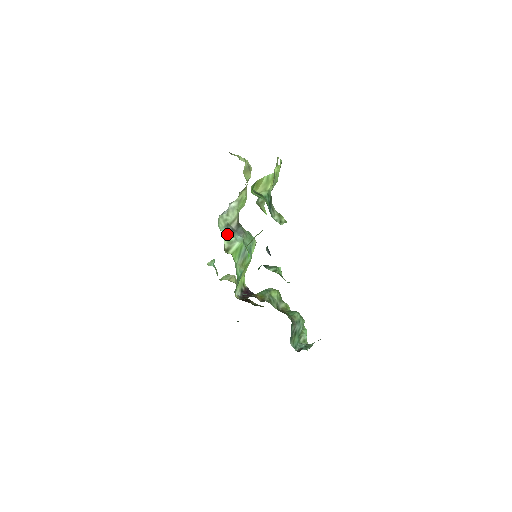
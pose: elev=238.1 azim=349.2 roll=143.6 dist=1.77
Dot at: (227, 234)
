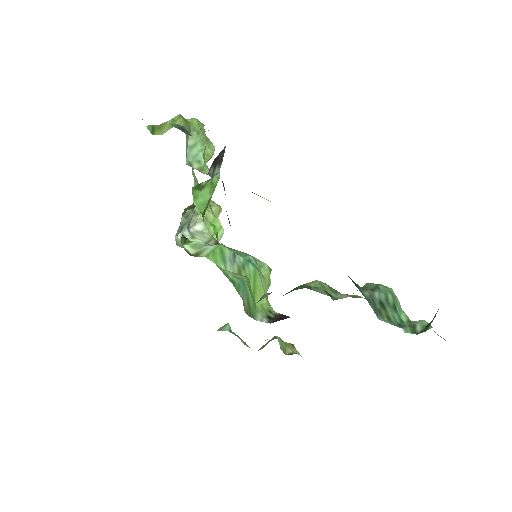
Dot at: (187, 240)
